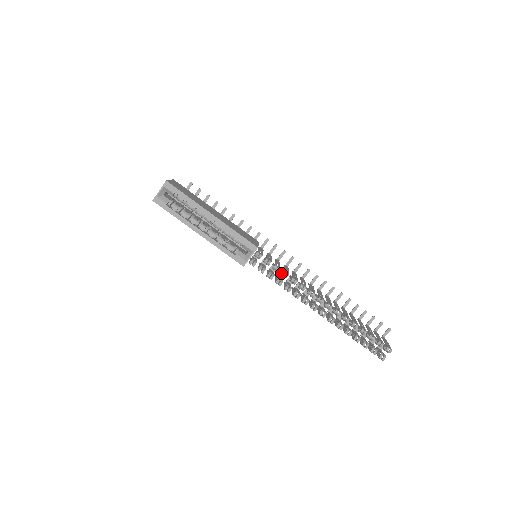
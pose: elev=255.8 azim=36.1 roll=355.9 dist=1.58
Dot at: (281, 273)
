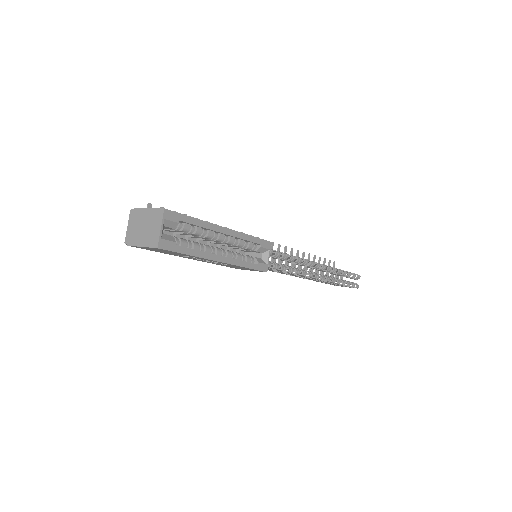
Dot at: occluded
